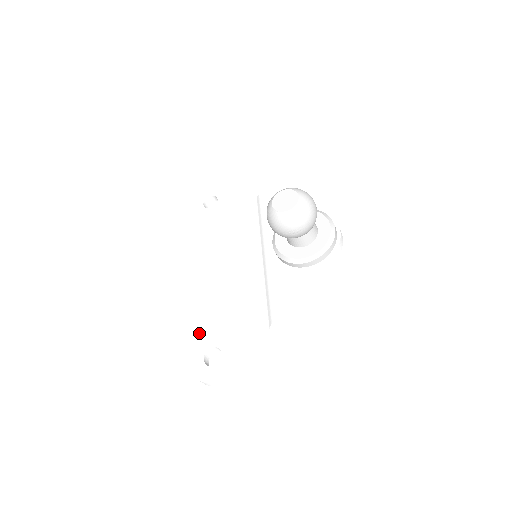
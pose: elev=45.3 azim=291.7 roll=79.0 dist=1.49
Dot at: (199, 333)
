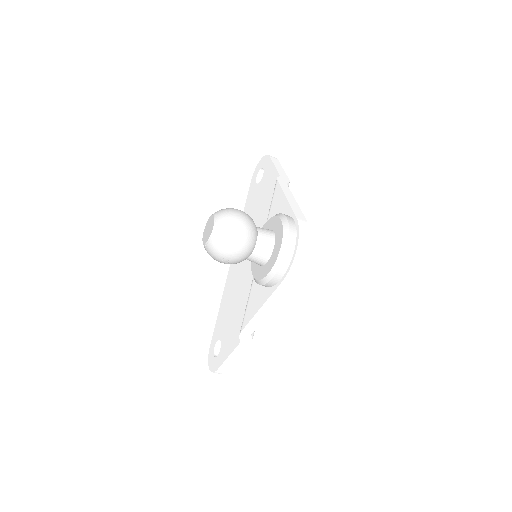
Dot at: (219, 321)
